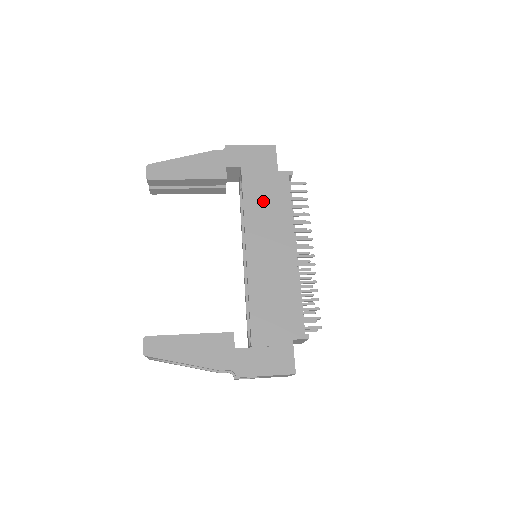
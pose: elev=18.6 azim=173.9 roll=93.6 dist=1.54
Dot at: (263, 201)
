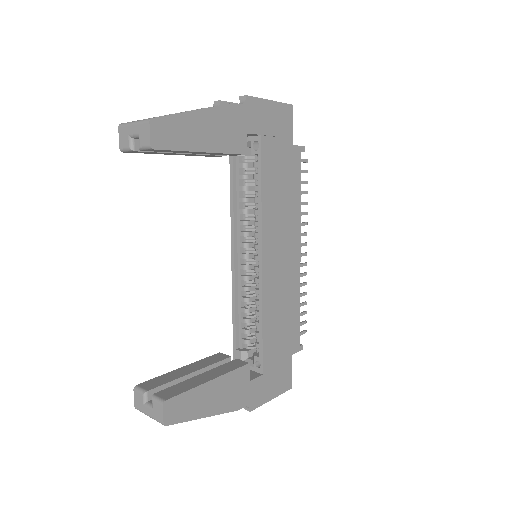
Dot at: (279, 189)
